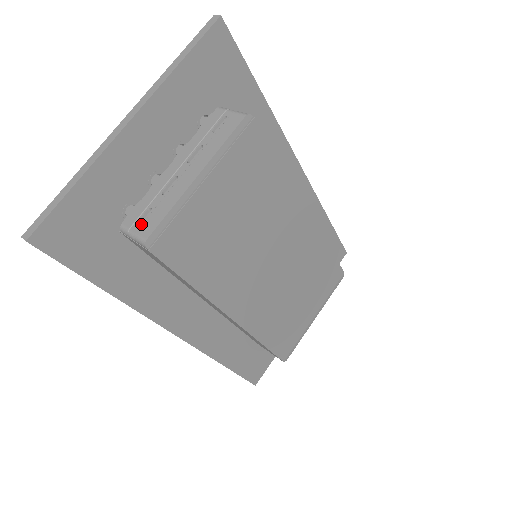
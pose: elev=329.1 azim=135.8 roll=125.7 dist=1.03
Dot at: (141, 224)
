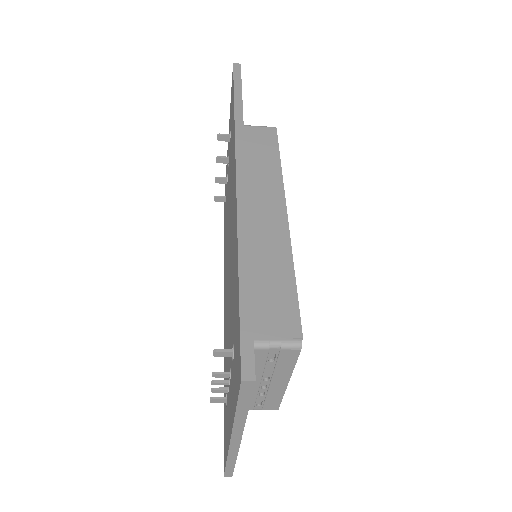
Dot at: occluded
